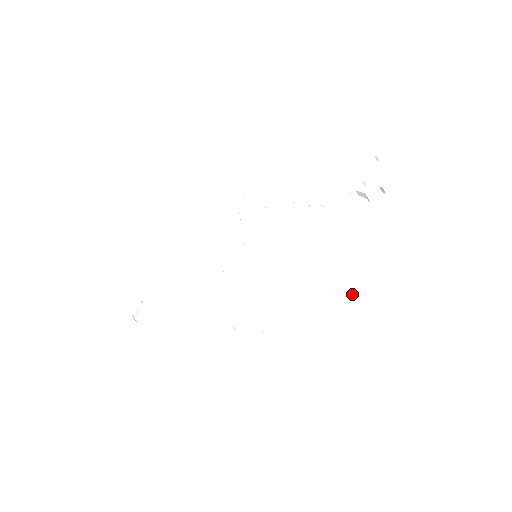
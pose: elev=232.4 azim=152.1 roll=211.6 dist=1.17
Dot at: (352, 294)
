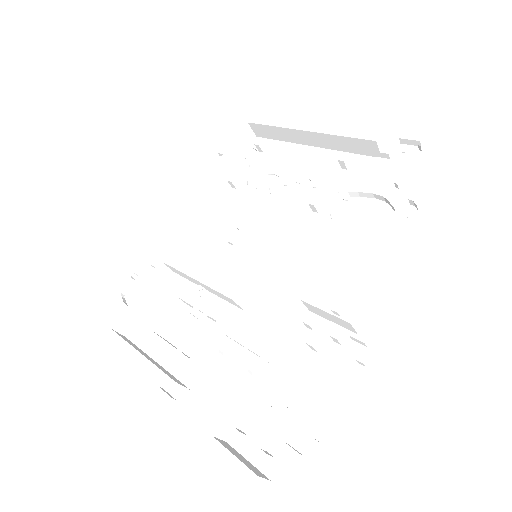
Dot at: (352, 352)
